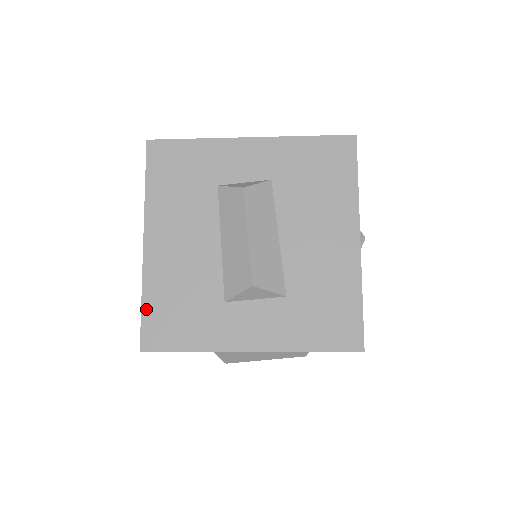
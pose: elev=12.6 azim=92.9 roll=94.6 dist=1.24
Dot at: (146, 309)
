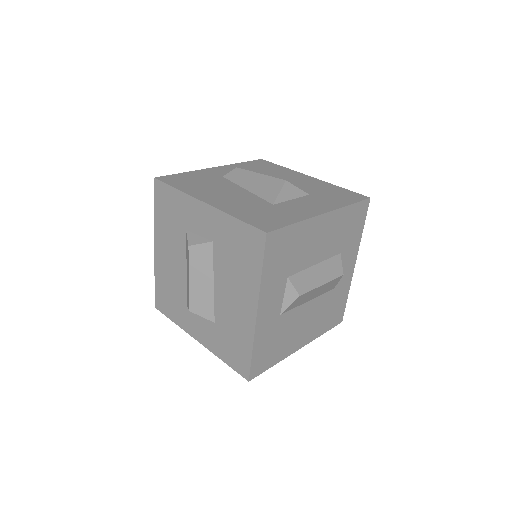
Dot at: (156, 287)
